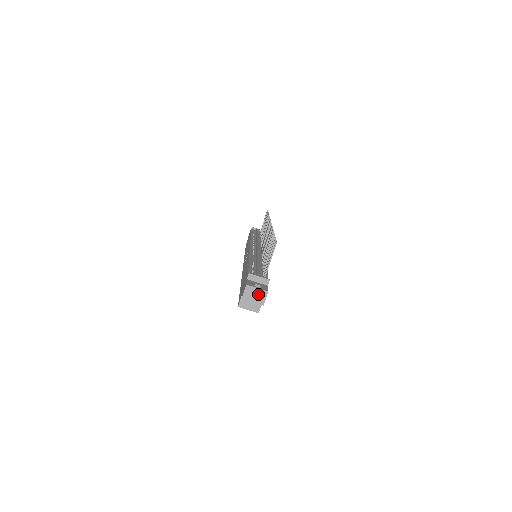
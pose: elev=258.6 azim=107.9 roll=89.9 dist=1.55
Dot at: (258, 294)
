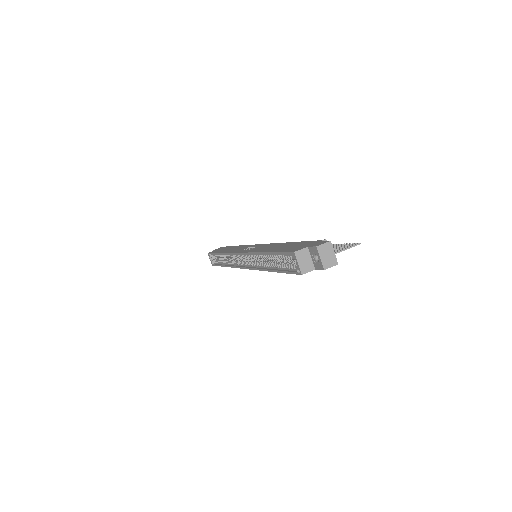
Dot at: (330, 257)
